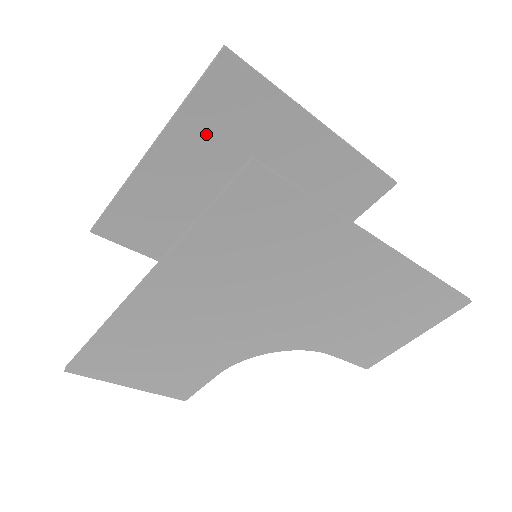
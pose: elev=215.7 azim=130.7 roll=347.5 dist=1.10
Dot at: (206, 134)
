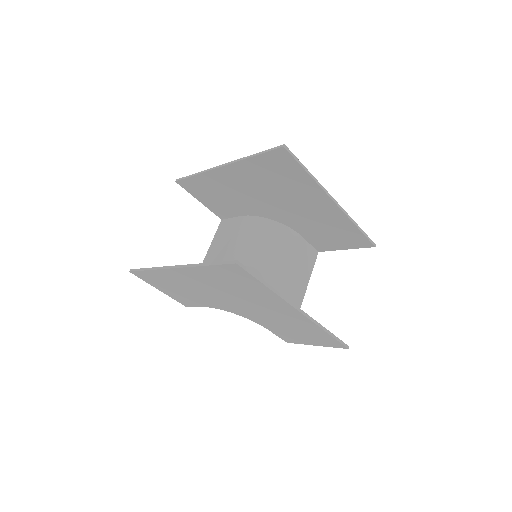
Dot at: (260, 174)
